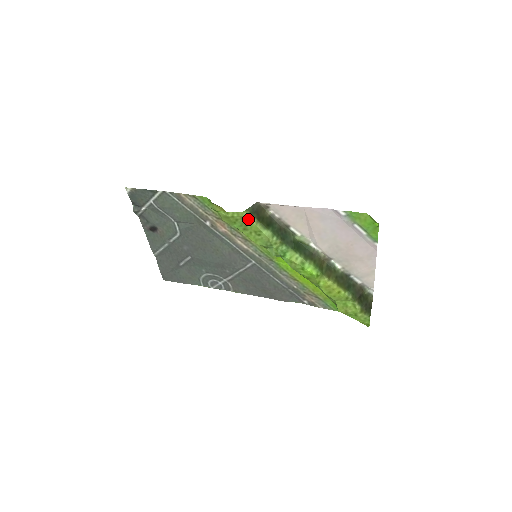
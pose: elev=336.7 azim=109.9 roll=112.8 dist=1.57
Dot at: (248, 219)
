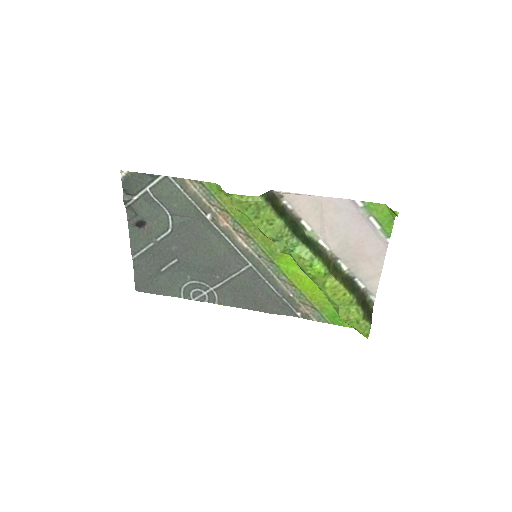
Dot at: (263, 205)
